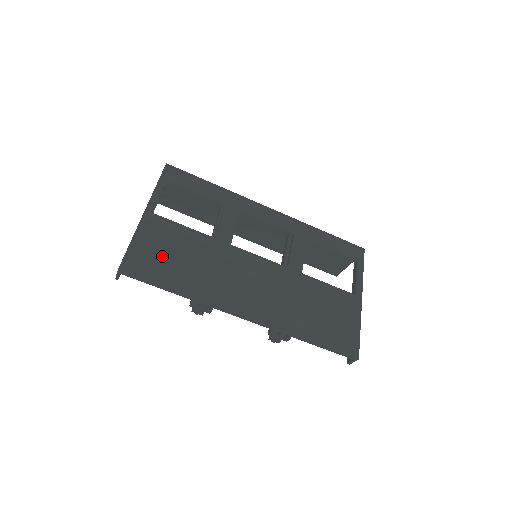
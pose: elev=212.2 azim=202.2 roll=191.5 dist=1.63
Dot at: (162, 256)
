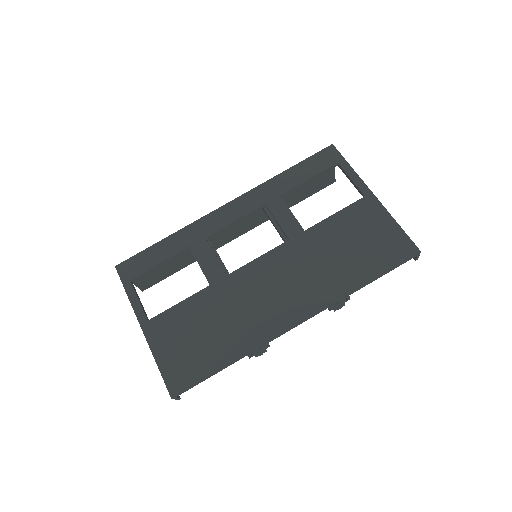
Dot at: (189, 348)
